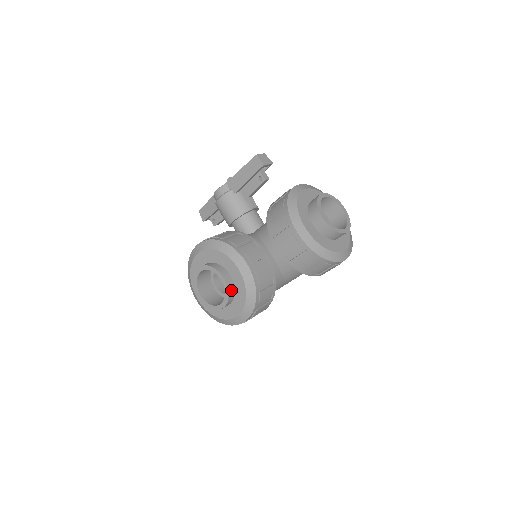
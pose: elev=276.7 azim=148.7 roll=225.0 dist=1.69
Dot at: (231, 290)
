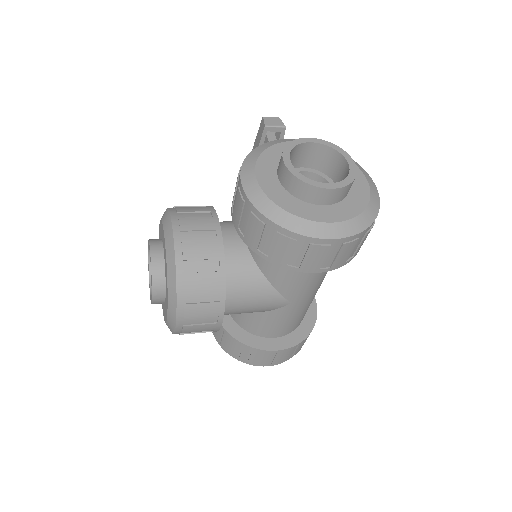
Dot at: (158, 270)
